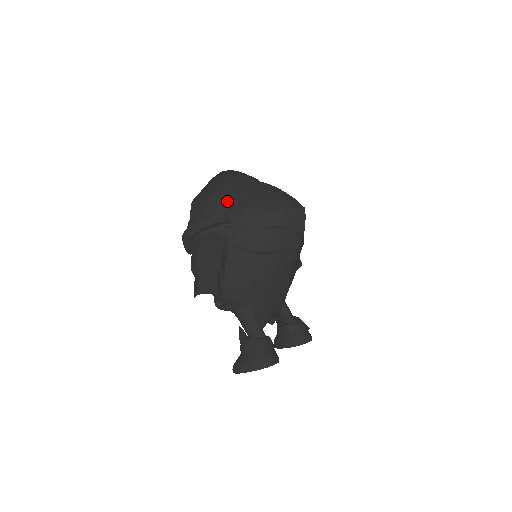
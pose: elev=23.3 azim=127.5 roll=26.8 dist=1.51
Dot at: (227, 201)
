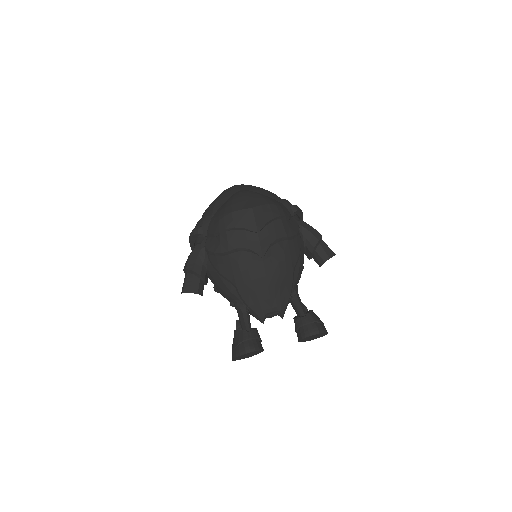
Dot at: (207, 215)
